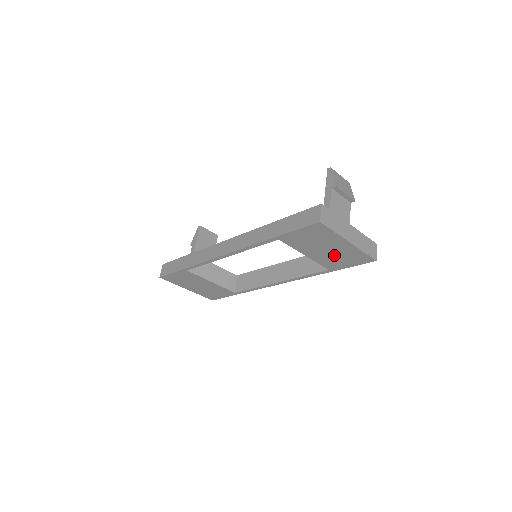
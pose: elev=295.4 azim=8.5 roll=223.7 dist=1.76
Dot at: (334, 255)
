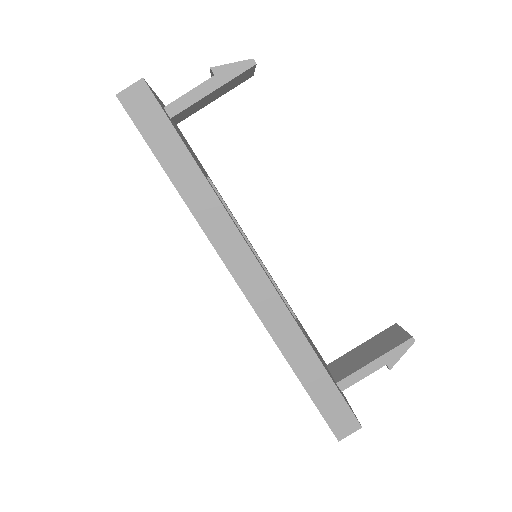
Dot at: occluded
